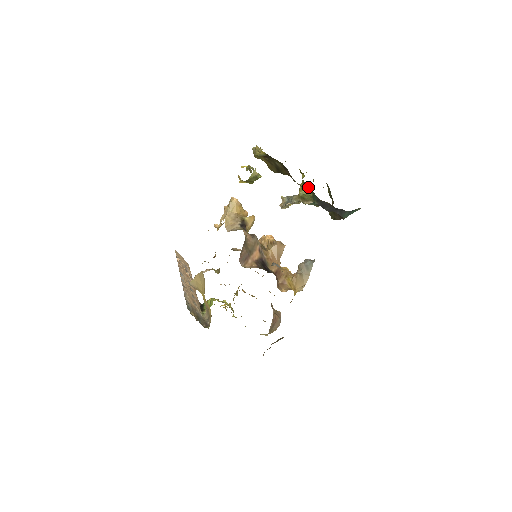
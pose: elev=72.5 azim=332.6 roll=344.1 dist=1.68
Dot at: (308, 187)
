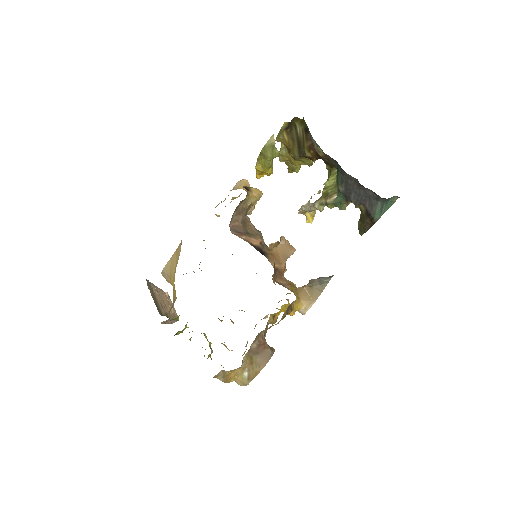
Dot at: (333, 174)
